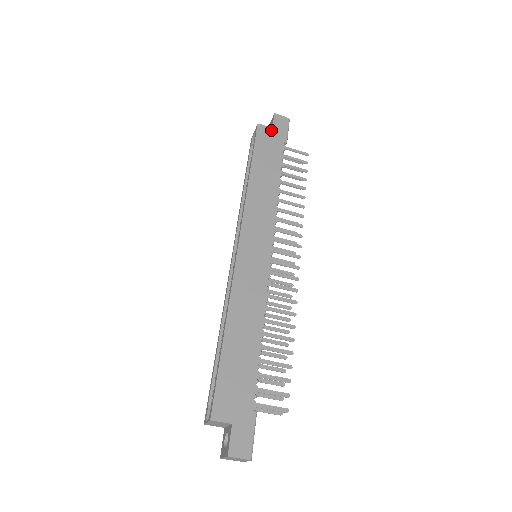
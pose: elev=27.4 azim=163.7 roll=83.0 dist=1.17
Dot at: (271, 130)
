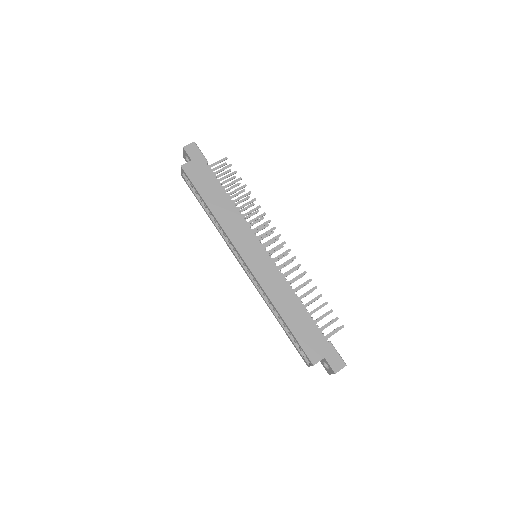
Dot at: (192, 163)
